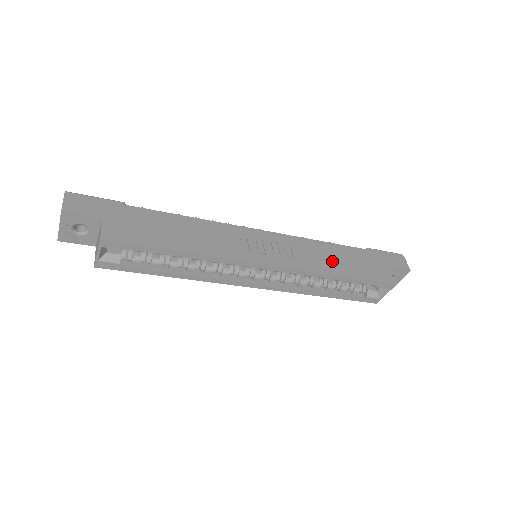
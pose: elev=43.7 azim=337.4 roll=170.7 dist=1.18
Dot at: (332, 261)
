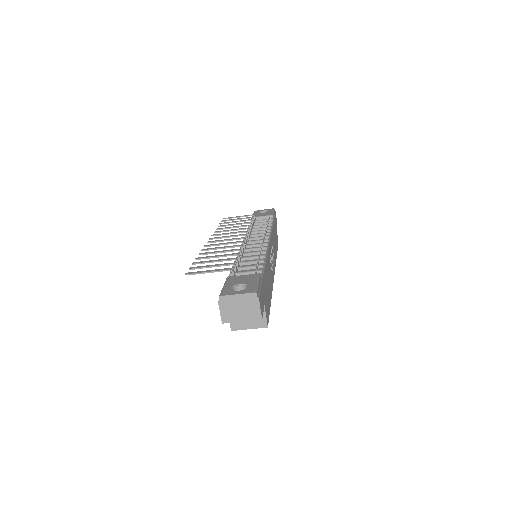
Dot at: (275, 245)
